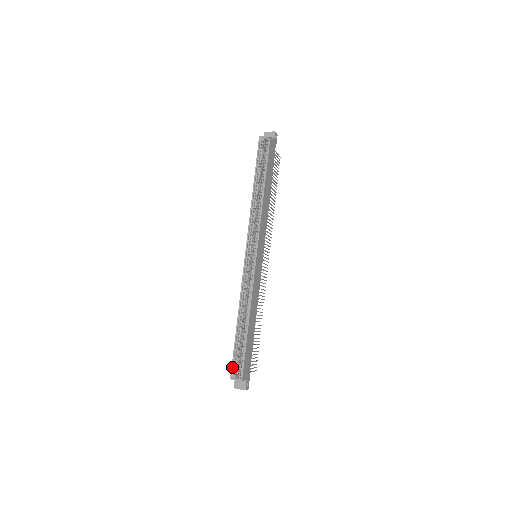
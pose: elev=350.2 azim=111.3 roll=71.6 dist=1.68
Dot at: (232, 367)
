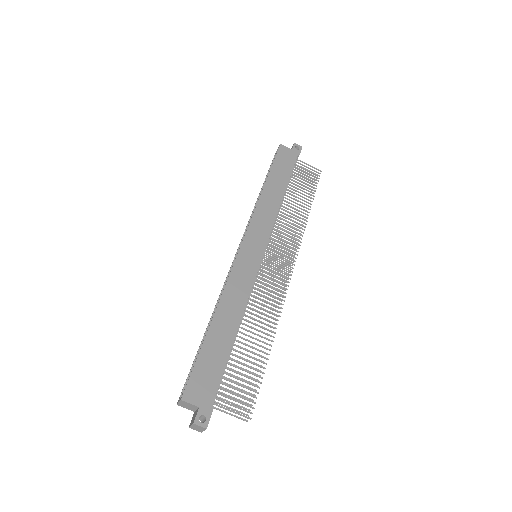
Dot at: occluded
